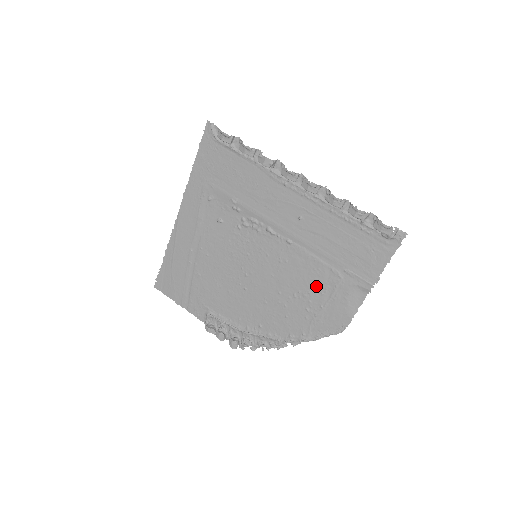
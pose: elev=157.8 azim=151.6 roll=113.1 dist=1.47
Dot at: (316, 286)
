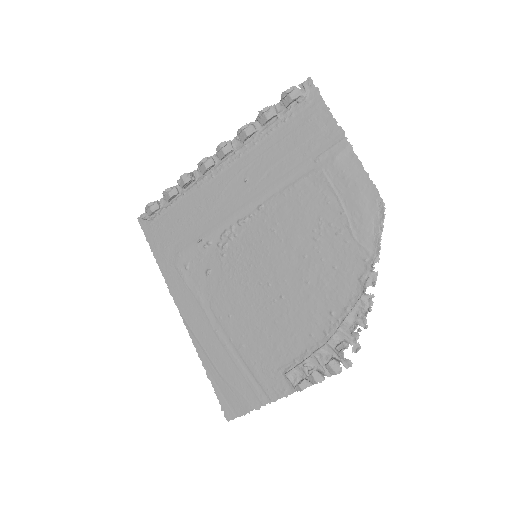
Dot at: (317, 205)
